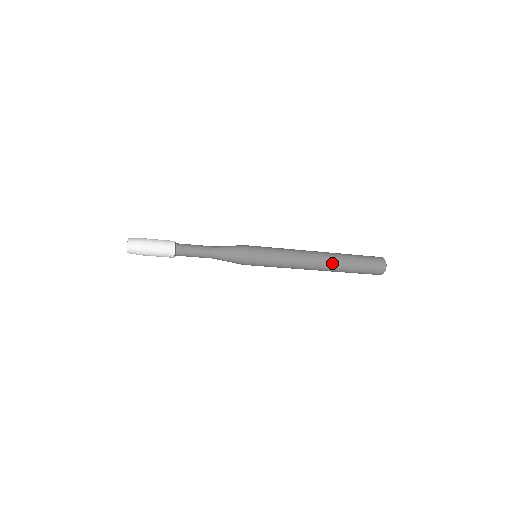
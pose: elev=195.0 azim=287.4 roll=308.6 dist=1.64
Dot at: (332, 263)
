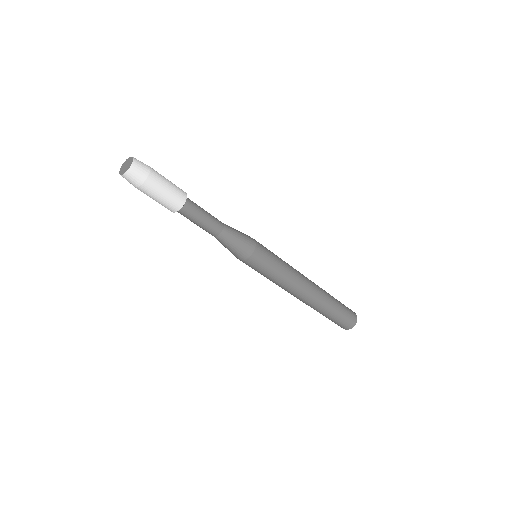
Dot at: (320, 298)
